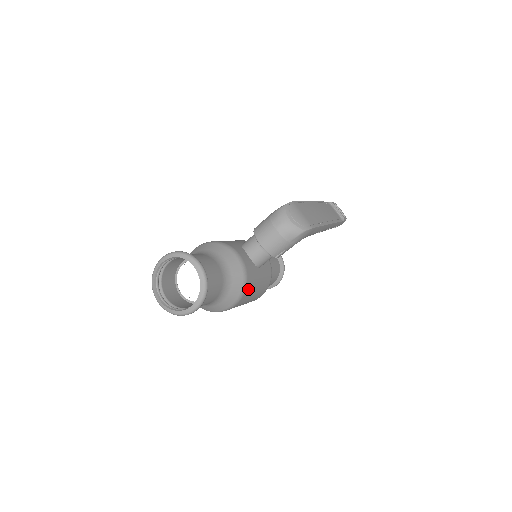
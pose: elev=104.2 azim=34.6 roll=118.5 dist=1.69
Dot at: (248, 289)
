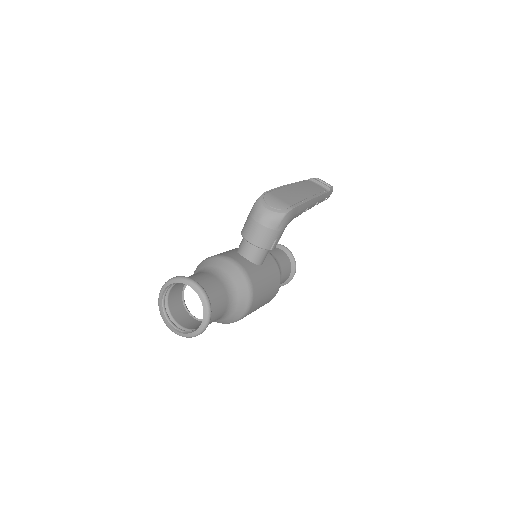
Dot at: (256, 289)
